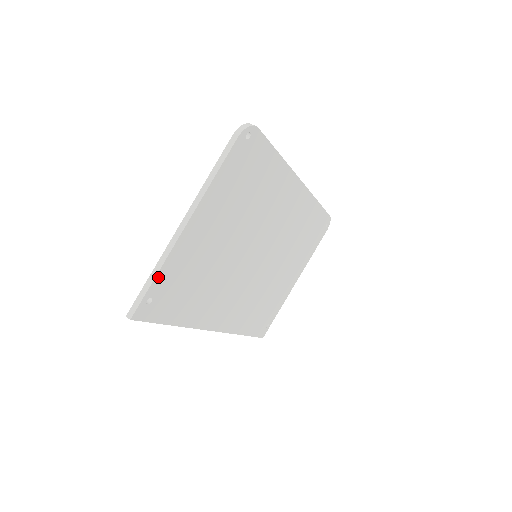
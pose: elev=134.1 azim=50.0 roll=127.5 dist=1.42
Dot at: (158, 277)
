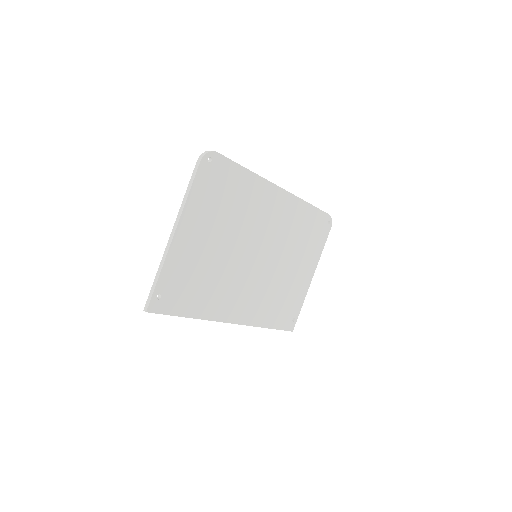
Dot at: (161, 277)
